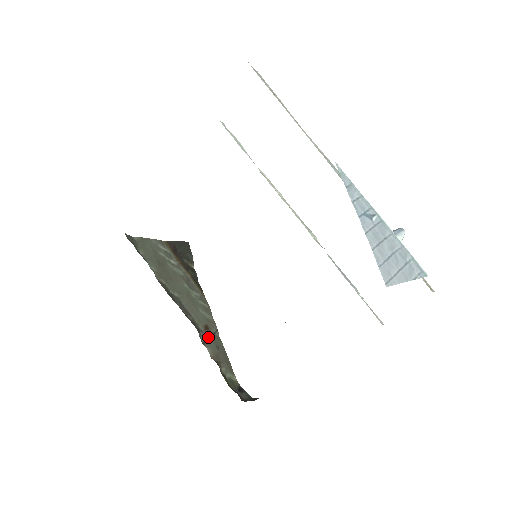
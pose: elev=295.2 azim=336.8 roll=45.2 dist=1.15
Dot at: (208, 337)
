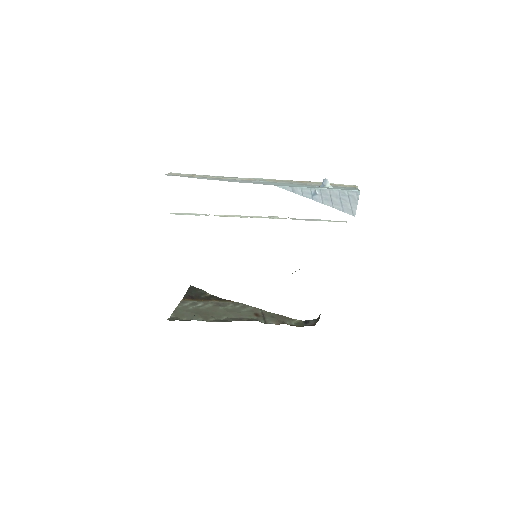
Dot at: (263, 318)
